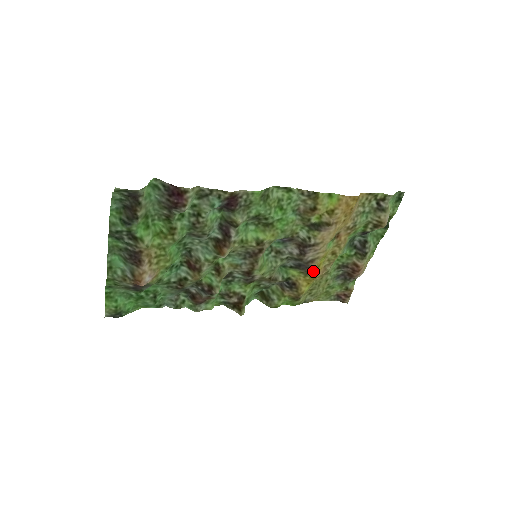
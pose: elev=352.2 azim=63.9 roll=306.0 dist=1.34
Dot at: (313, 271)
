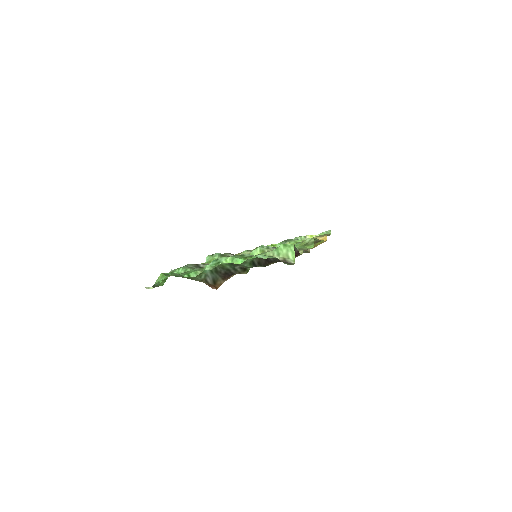
Dot at: occluded
